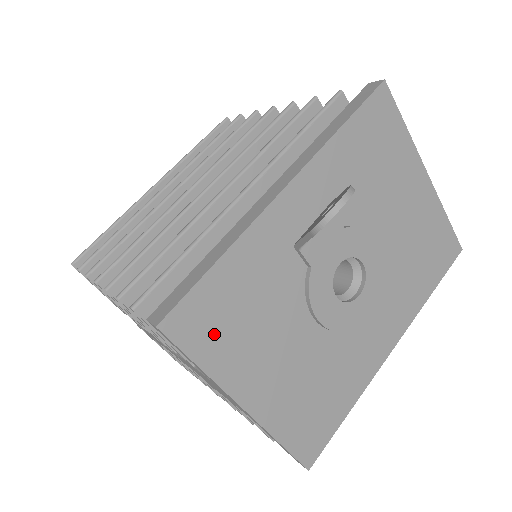
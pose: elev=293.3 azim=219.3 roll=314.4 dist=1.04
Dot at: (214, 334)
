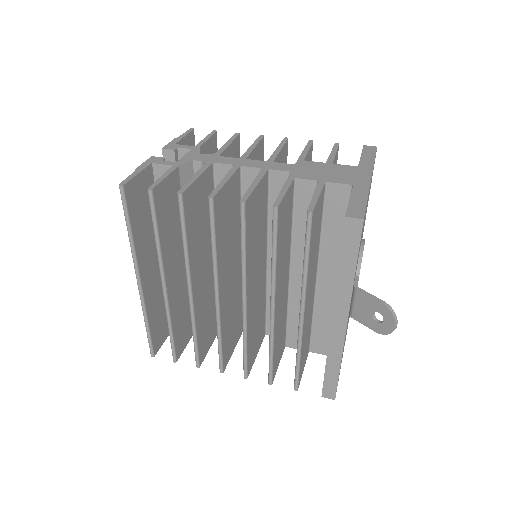
Dot at: occluded
